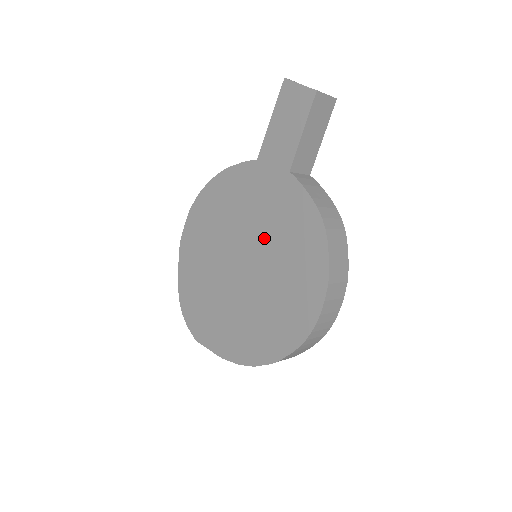
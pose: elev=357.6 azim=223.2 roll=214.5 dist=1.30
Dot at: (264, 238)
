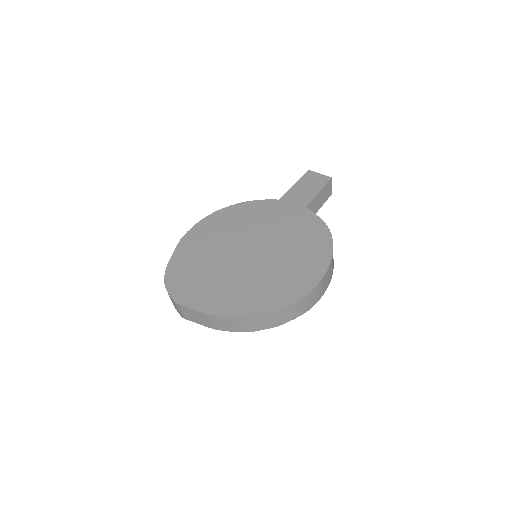
Dot at: (277, 237)
